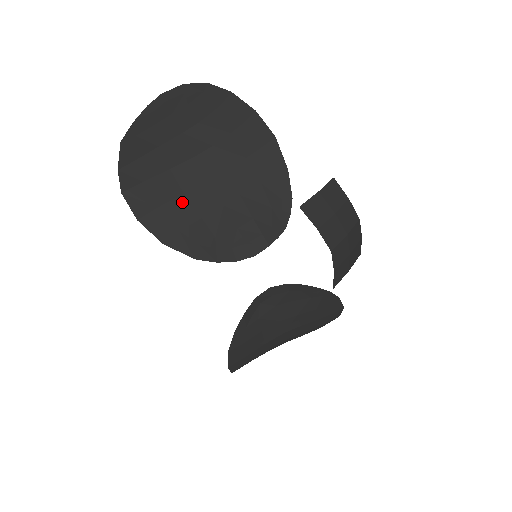
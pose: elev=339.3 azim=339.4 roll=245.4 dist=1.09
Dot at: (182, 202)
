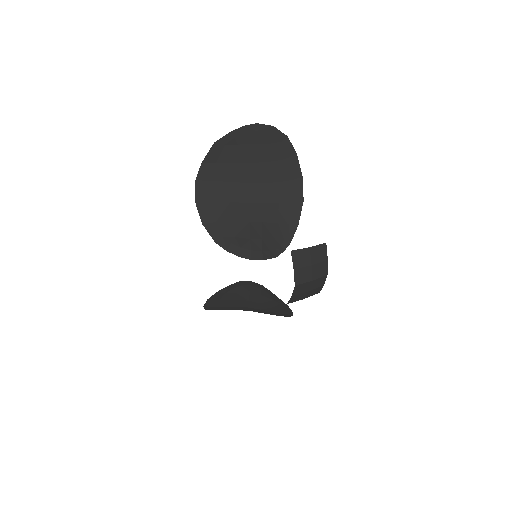
Dot at: (227, 206)
